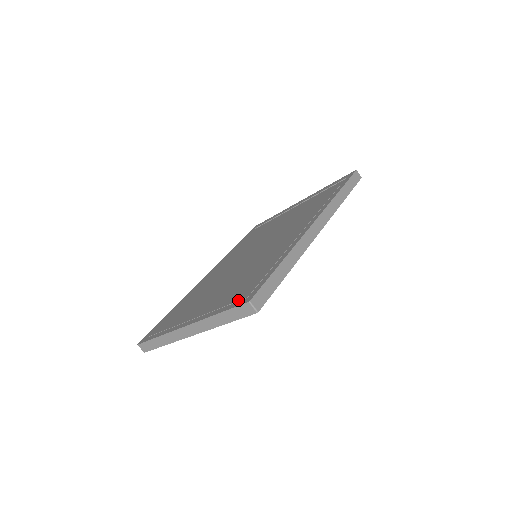
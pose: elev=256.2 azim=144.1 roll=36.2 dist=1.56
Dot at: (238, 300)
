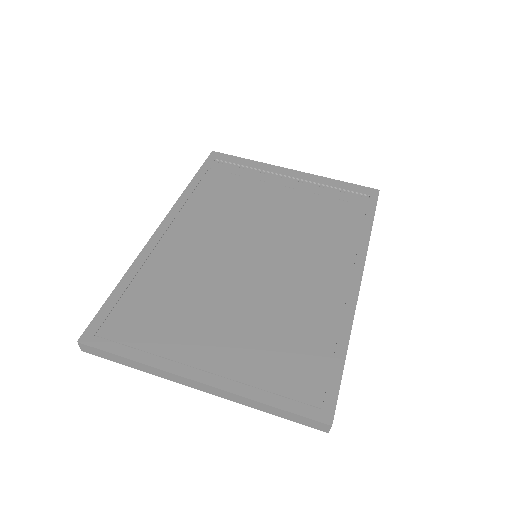
Dot at: (304, 401)
